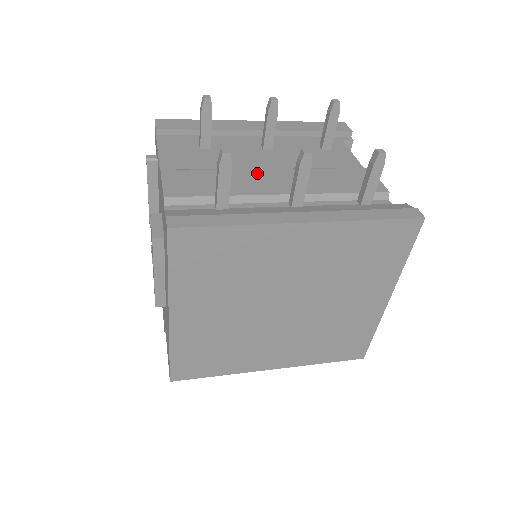
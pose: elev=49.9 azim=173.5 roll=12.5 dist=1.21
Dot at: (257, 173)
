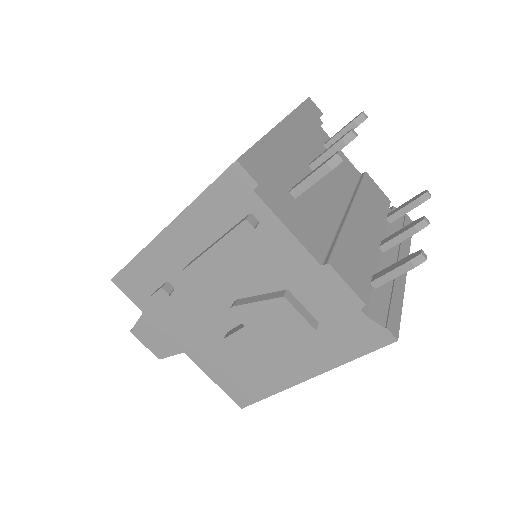
Dot at: (355, 223)
